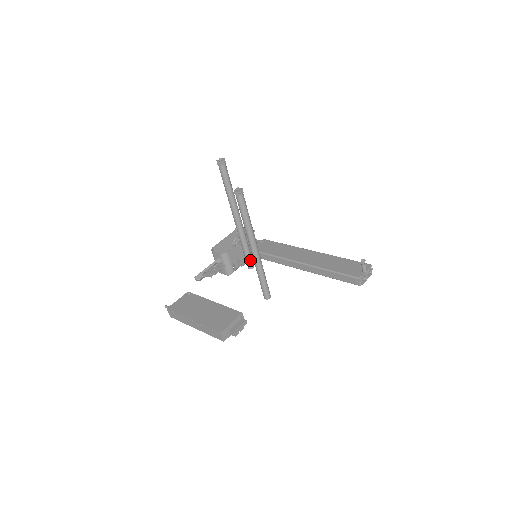
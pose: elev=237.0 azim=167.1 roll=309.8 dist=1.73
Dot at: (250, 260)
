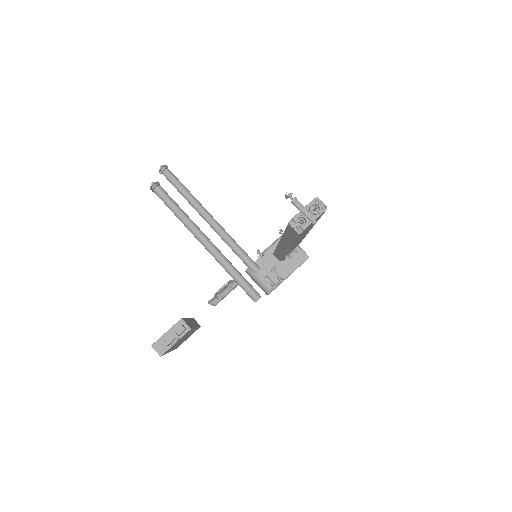
Dot at: (248, 263)
